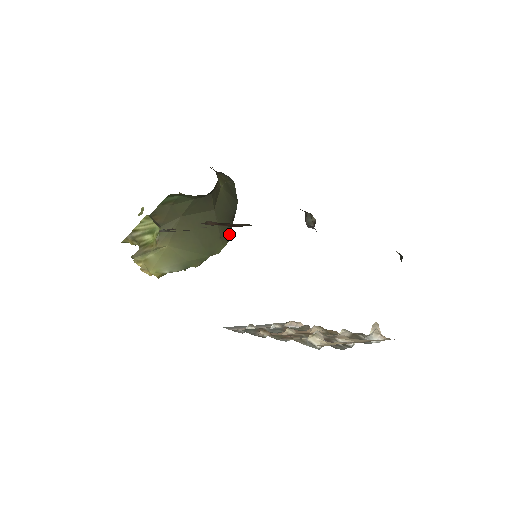
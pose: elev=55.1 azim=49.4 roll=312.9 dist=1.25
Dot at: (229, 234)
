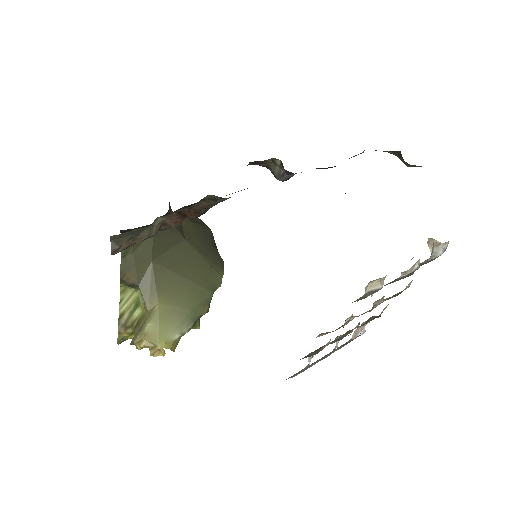
Dot at: (220, 262)
